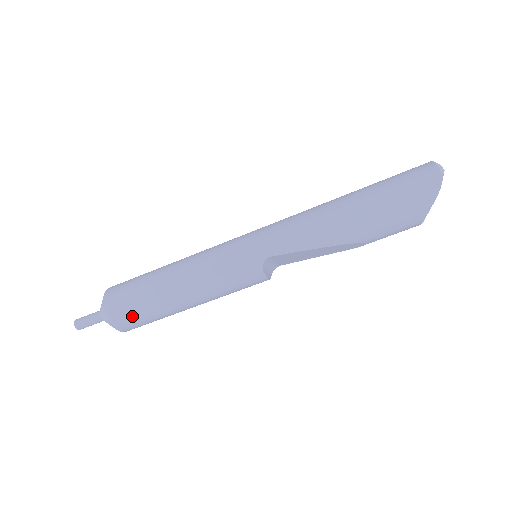
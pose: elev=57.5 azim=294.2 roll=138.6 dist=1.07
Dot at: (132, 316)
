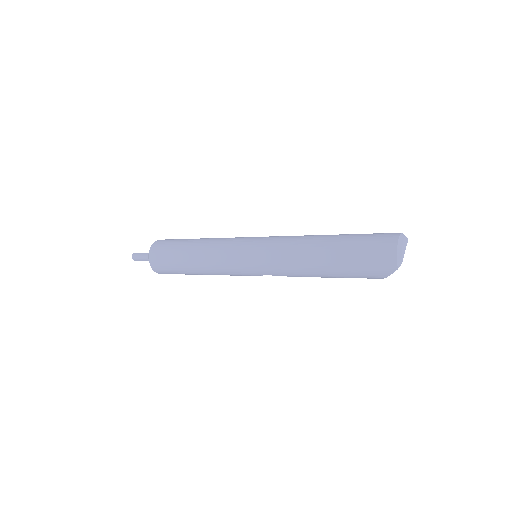
Dot at: occluded
